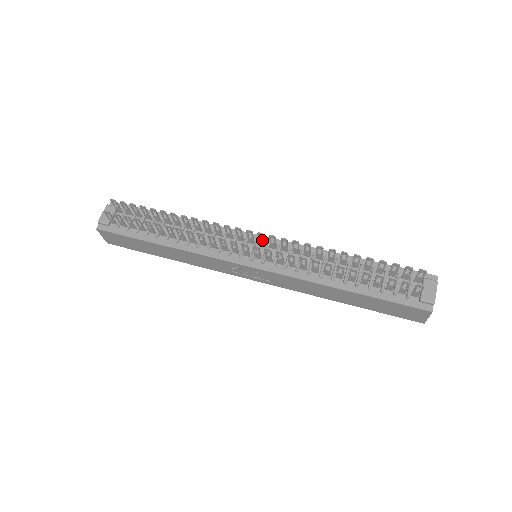
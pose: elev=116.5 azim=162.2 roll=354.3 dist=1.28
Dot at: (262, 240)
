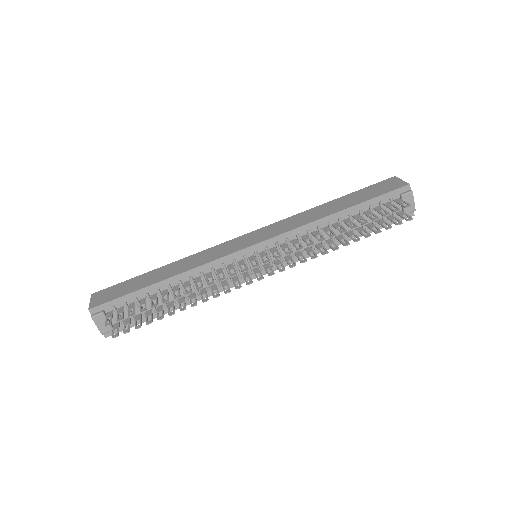
Dot at: occluded
